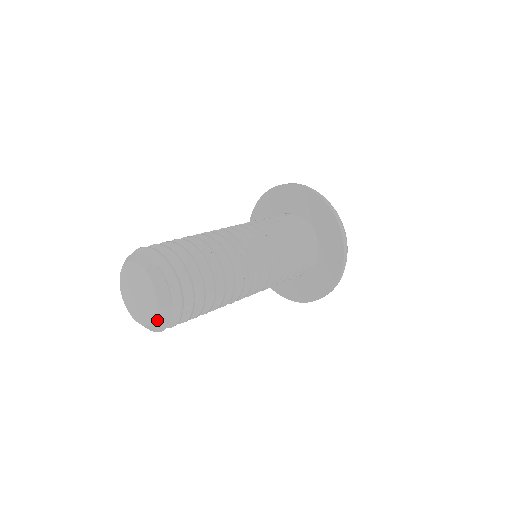
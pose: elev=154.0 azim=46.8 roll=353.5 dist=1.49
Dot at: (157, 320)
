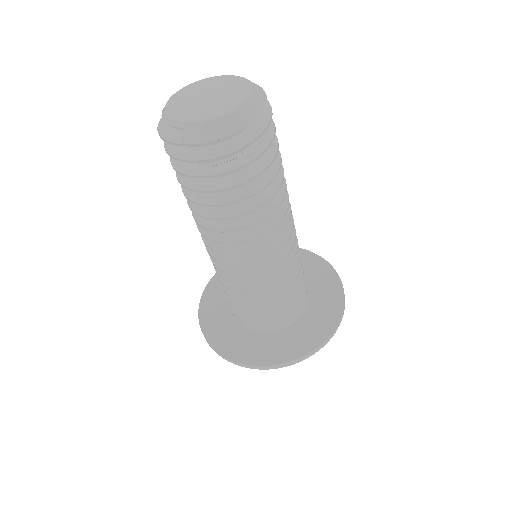
Dot at: (232, 115)
